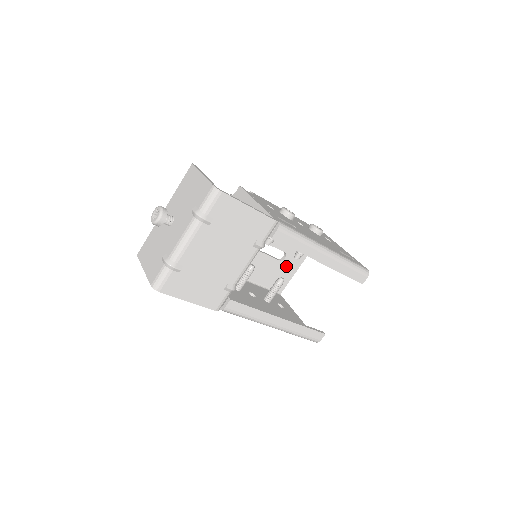
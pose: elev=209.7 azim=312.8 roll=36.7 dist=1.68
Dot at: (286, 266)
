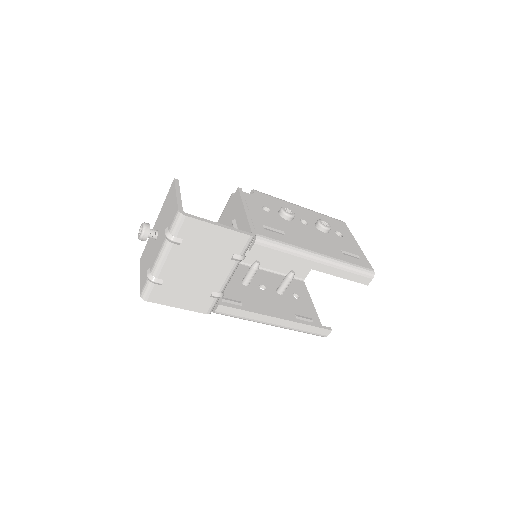
Dot at: occluded
